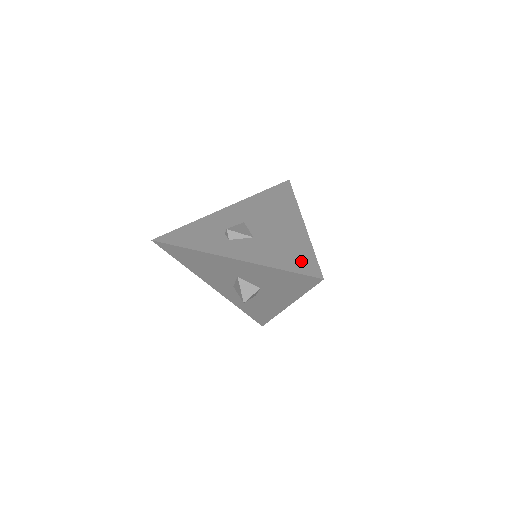
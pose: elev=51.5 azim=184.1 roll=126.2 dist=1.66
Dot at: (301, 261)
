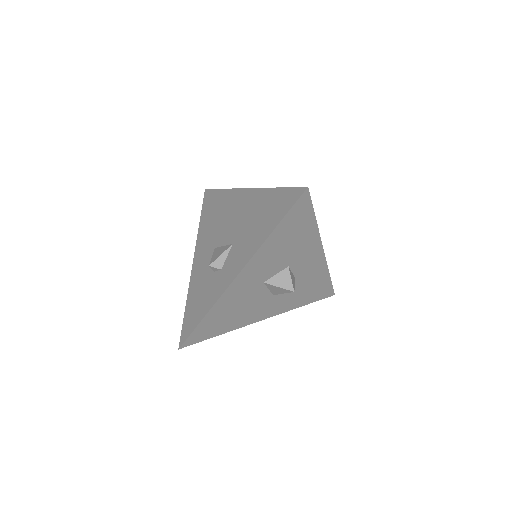
Dot at: (279, 204)
